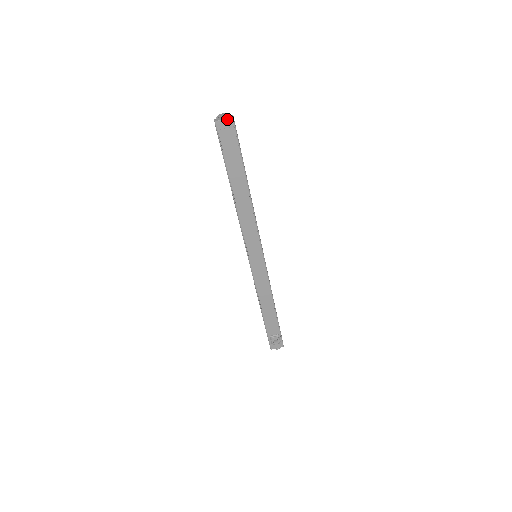
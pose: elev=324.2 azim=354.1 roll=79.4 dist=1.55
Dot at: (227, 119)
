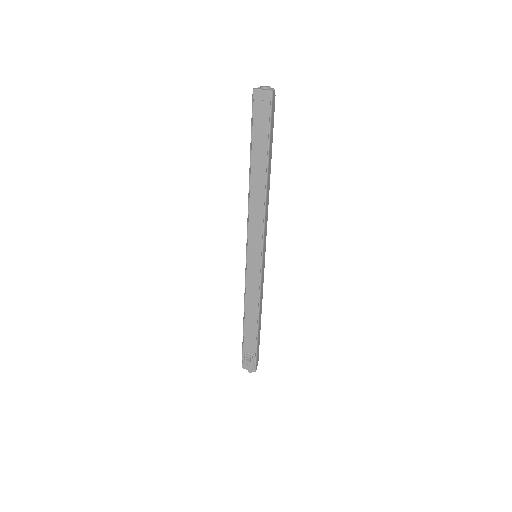
Dot at: (266, 91)
